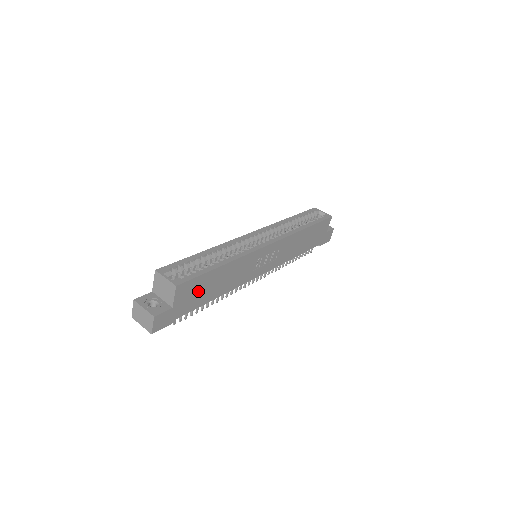
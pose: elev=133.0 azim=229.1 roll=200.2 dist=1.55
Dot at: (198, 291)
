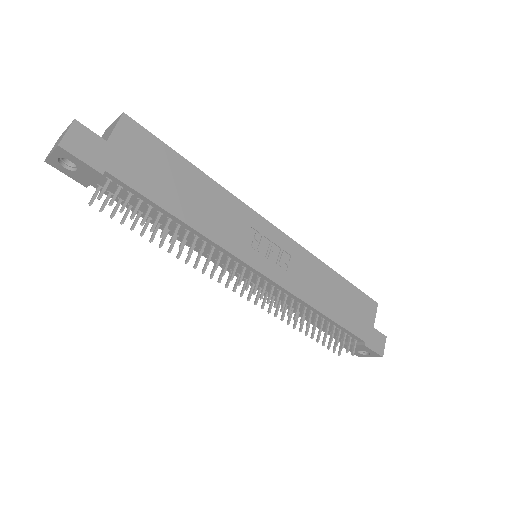
Dot at: (153, 166)
